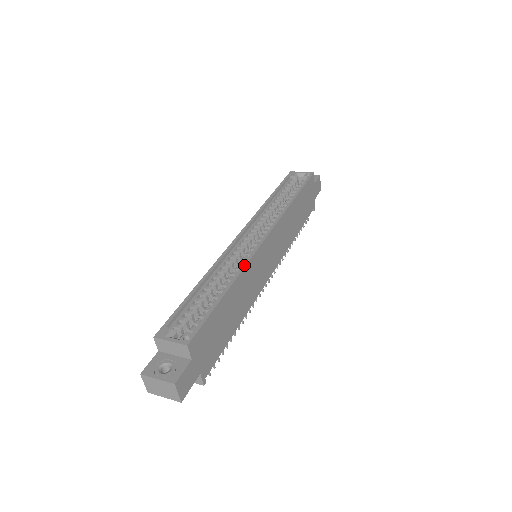
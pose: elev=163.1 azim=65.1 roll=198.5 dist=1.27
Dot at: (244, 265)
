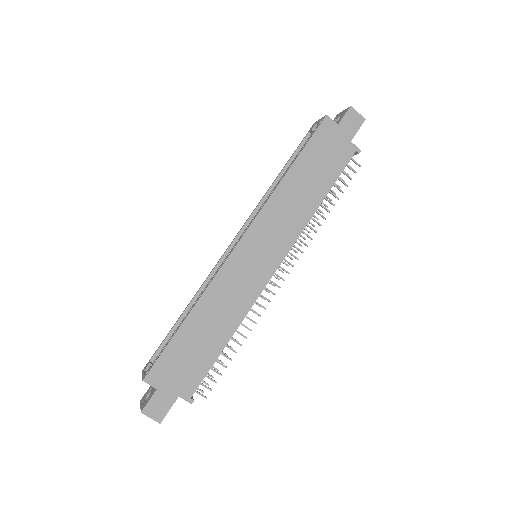
Dot at: (208, 284)
